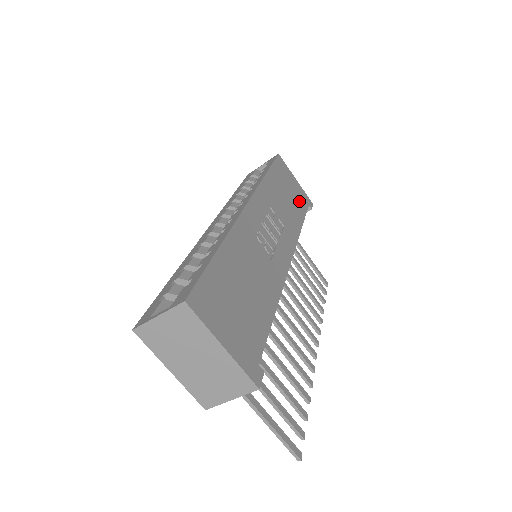
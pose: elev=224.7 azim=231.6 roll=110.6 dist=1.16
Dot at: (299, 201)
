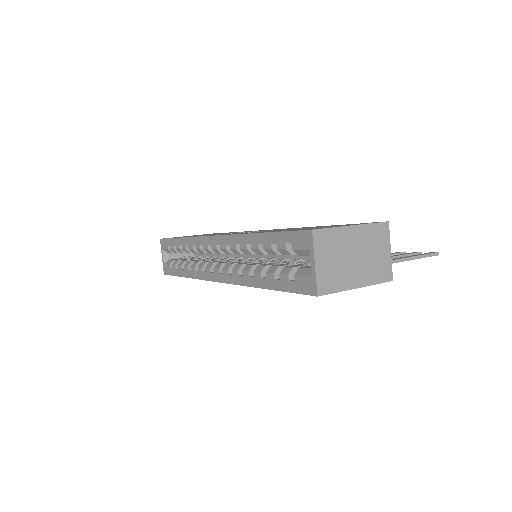
Dot at: occluded
